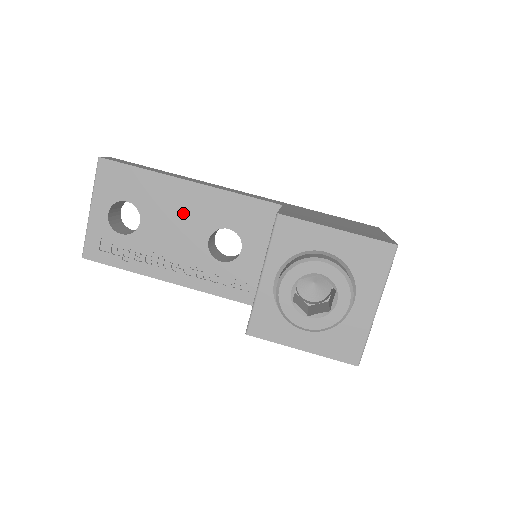
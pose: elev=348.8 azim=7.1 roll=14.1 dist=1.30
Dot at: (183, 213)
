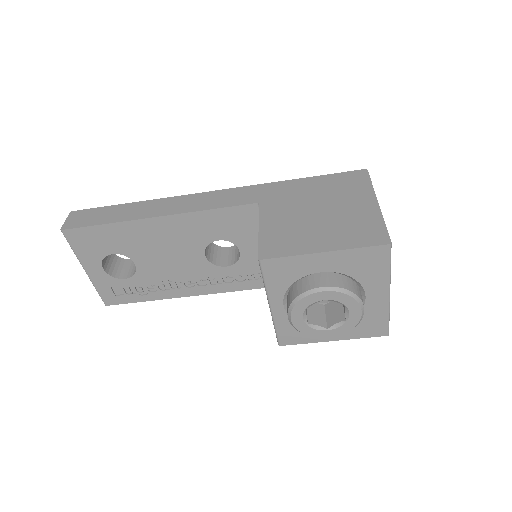
Dot at: (168, 244)
